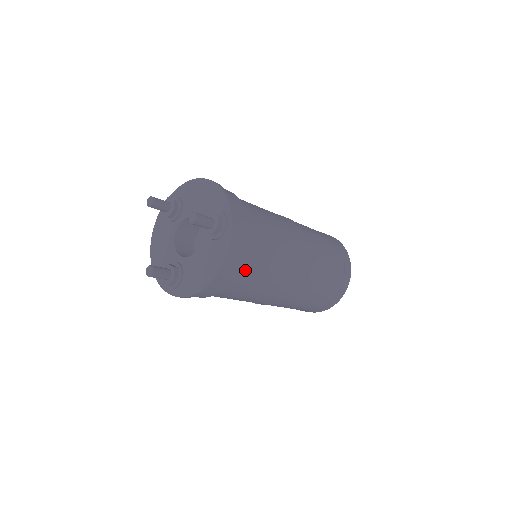
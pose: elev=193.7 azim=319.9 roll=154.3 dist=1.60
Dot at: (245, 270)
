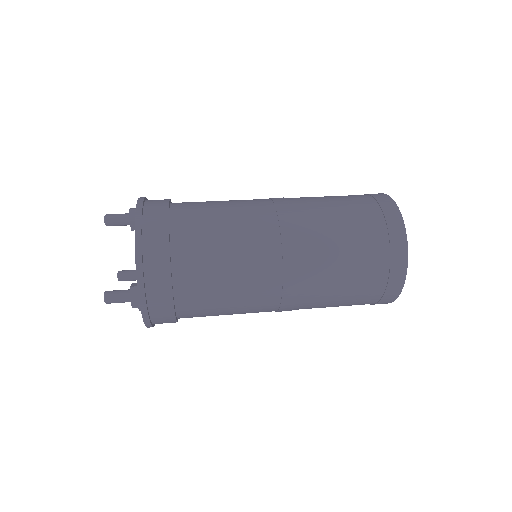
Dot at: occluded
